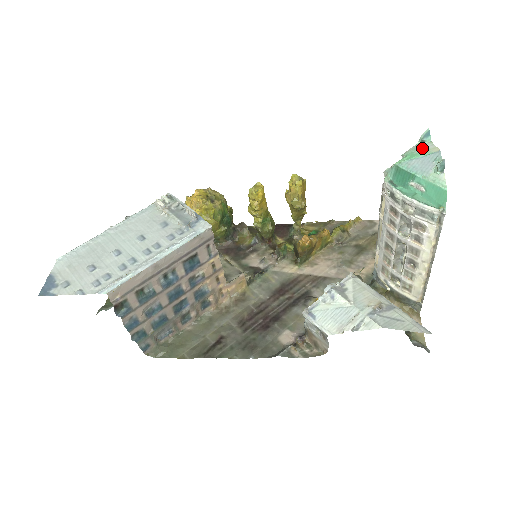
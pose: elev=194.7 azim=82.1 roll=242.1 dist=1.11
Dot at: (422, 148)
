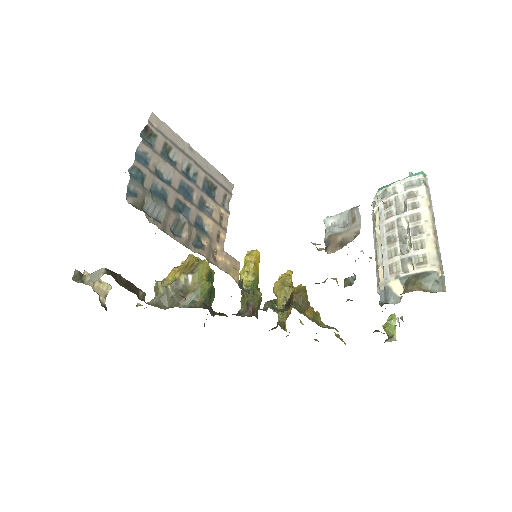
Dot at: occluded
